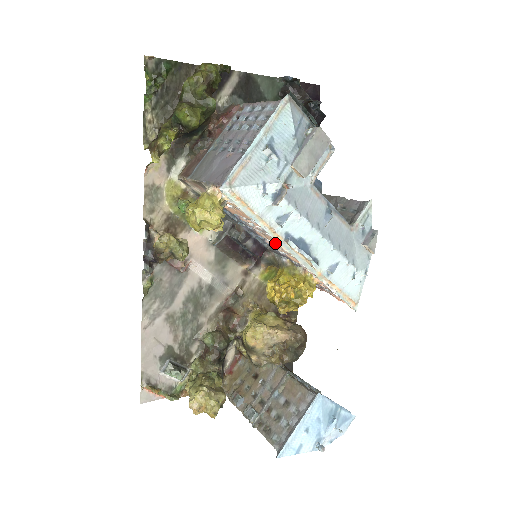
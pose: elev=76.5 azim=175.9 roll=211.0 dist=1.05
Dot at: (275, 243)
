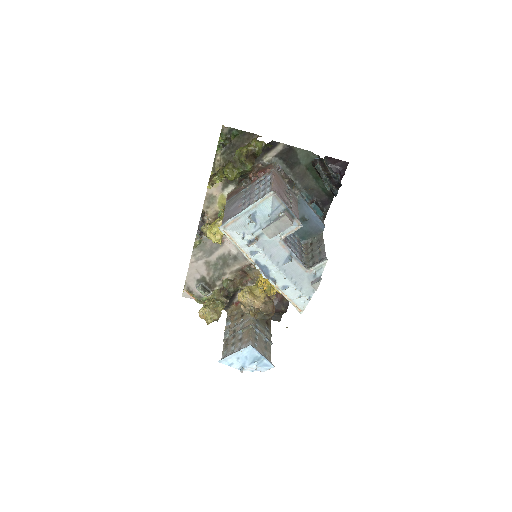
Dot at: occluded
